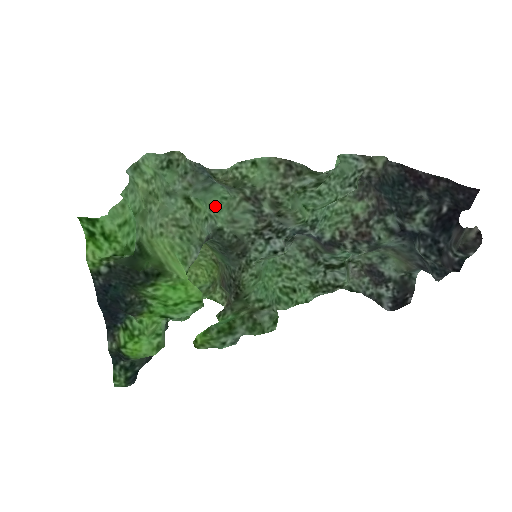
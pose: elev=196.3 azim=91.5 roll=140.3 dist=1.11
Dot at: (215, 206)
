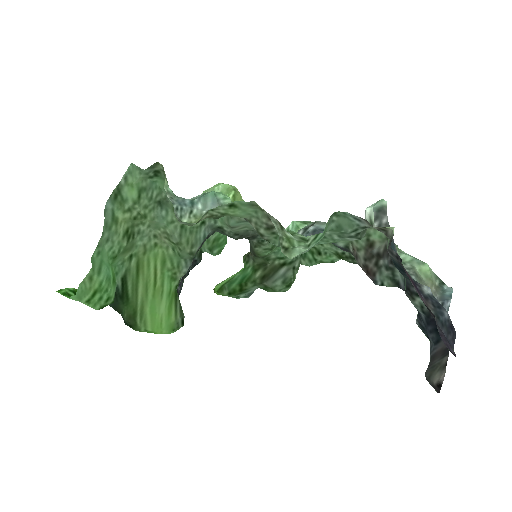
Dot at: occluded
